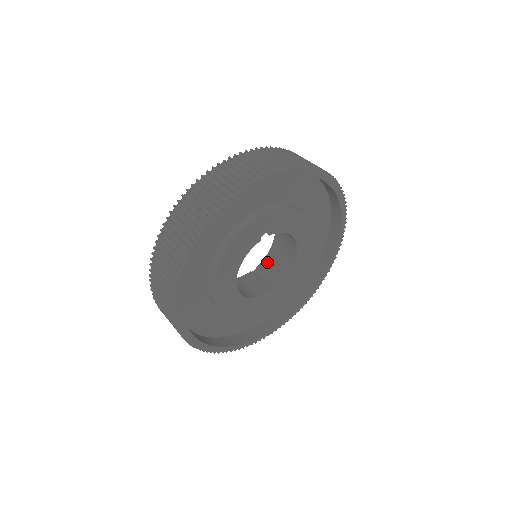
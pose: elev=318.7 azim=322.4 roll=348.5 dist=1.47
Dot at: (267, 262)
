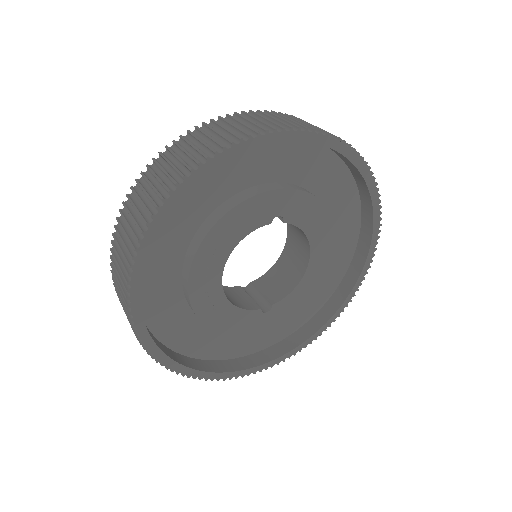
Dot at: (264, 280)
